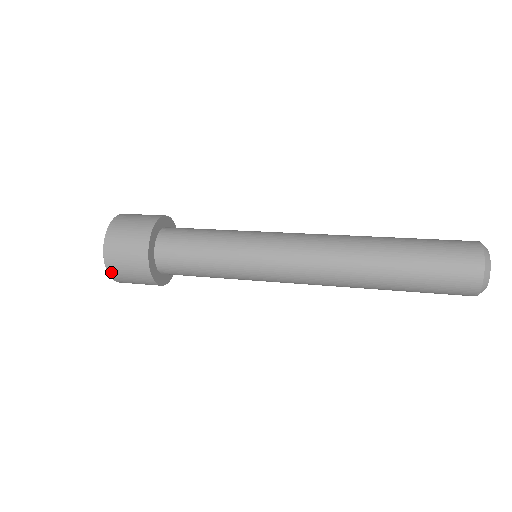
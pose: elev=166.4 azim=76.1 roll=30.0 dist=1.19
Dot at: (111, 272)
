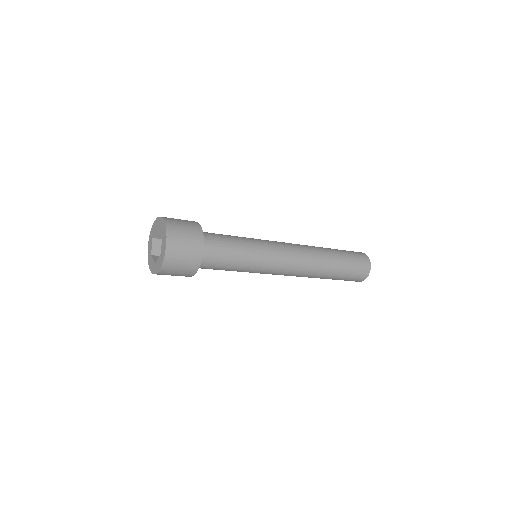
Dot at: (169, 228)
